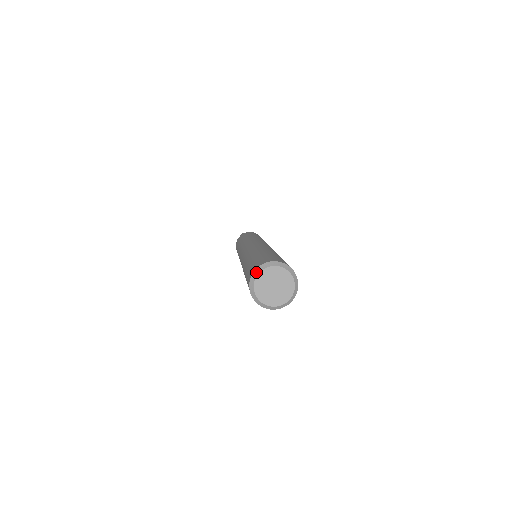
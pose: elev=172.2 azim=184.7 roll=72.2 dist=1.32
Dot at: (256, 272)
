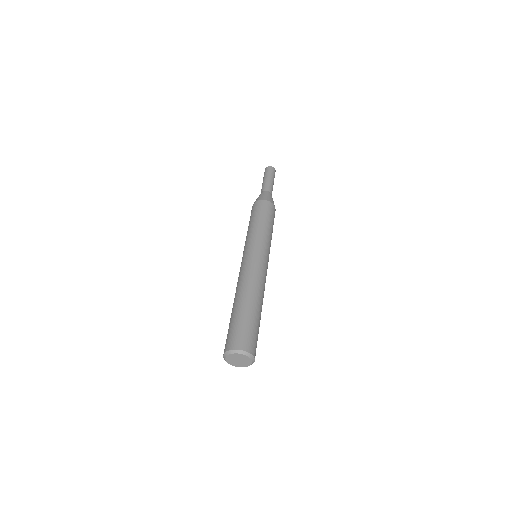
Dot at: (226, 353)
